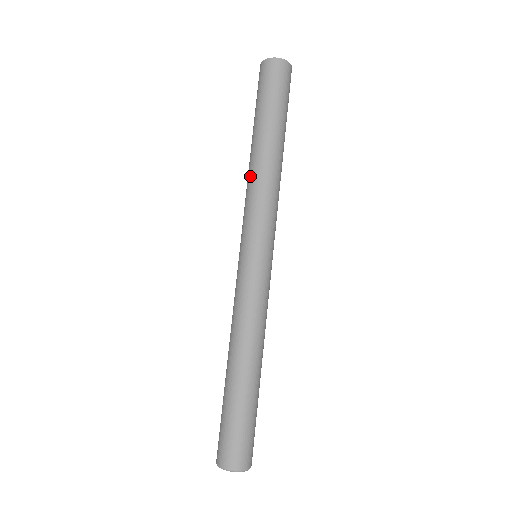
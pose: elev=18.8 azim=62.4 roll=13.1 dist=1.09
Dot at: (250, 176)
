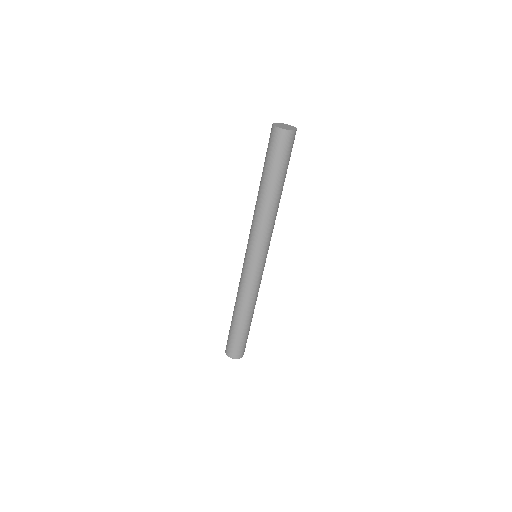
Dot at: (257, 211)
